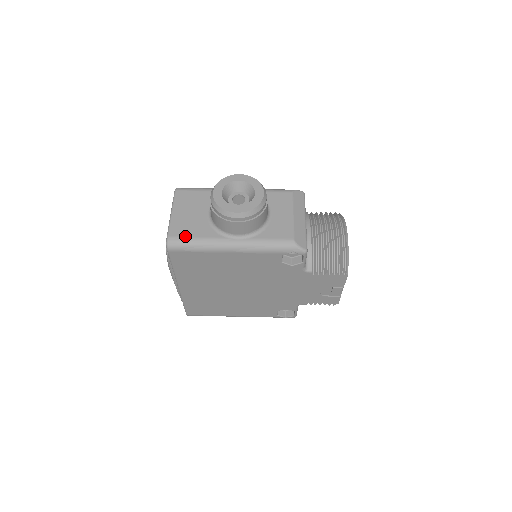
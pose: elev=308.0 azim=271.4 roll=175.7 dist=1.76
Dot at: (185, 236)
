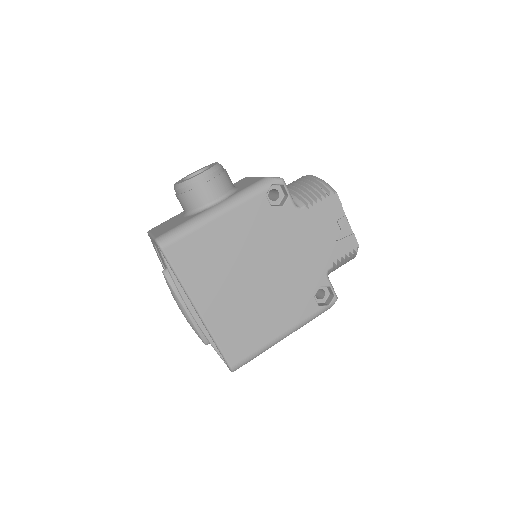
Dot at: (171, 229)
